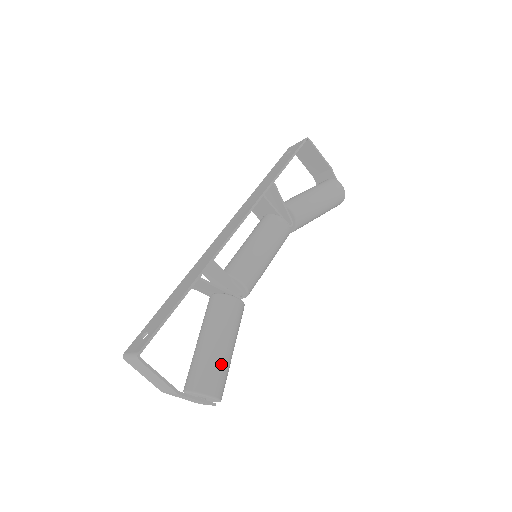
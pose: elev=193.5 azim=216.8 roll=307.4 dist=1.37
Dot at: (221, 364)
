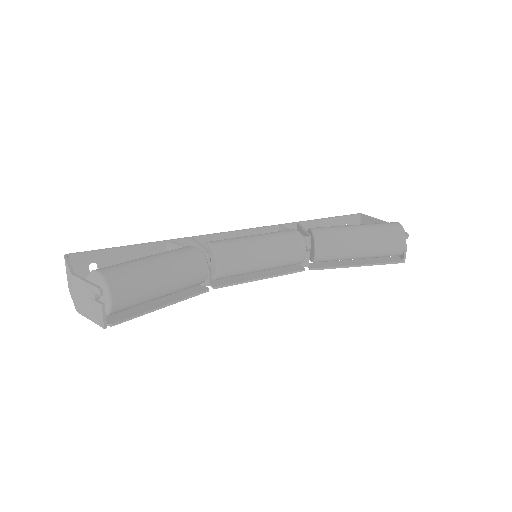
Dot at: (132, 262)
